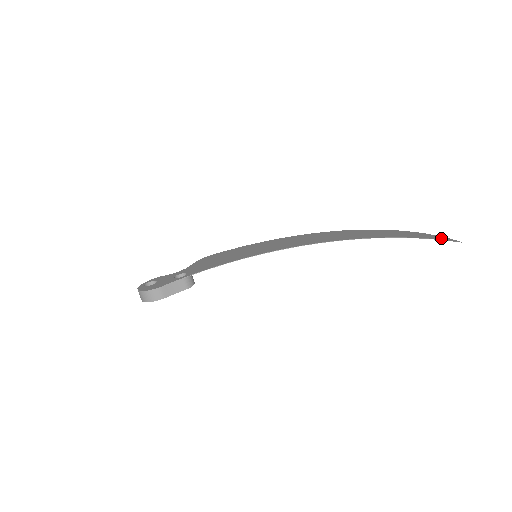
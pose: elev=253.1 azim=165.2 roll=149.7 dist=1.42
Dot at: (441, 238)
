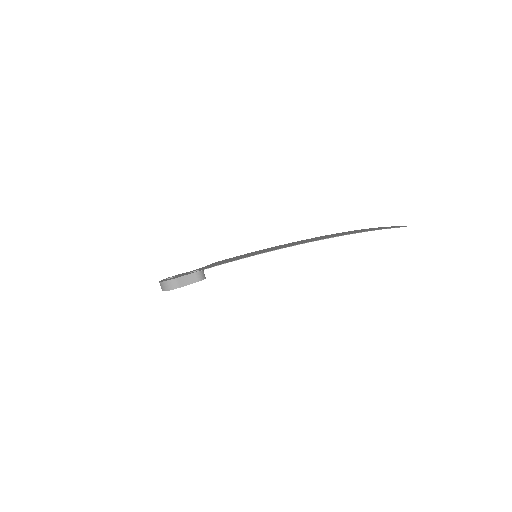
Dot at: (395, 227)
